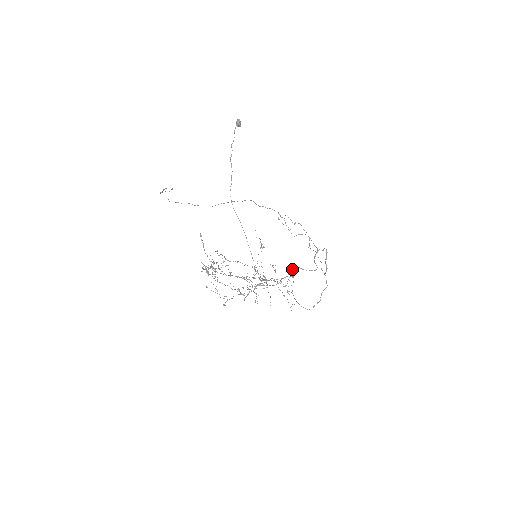
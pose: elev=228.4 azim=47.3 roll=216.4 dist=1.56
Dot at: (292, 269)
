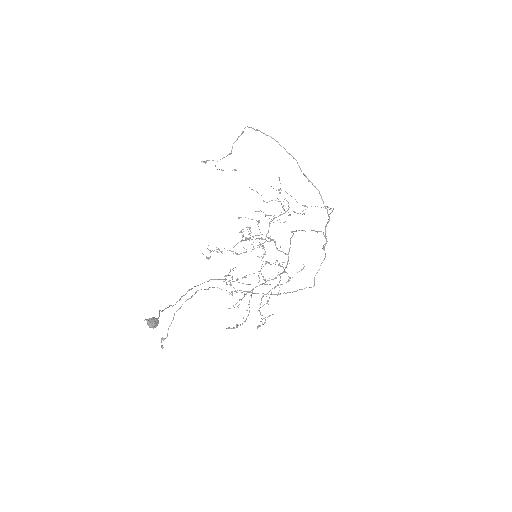
Dot at: occluded
